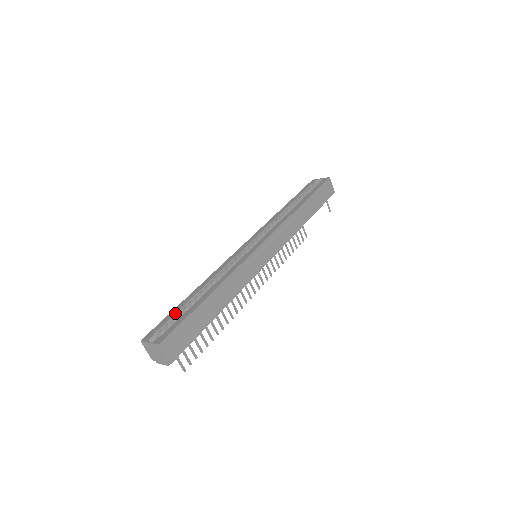
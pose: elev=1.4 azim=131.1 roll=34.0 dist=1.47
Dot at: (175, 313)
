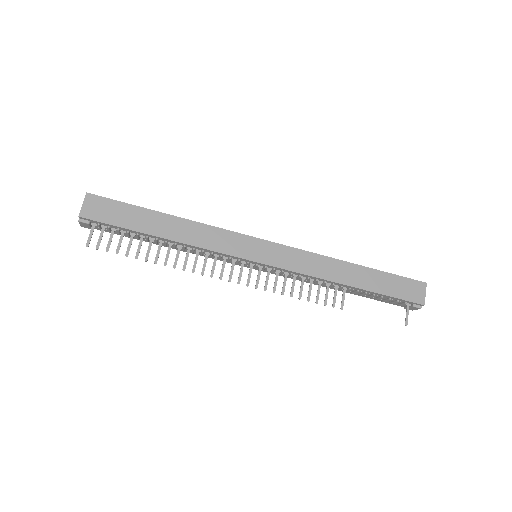
Dot at: occluded
